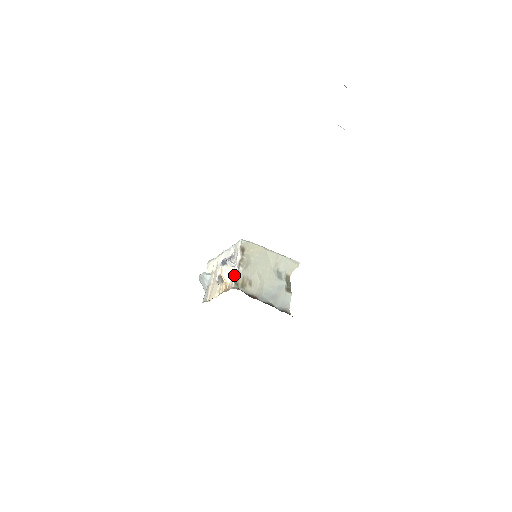
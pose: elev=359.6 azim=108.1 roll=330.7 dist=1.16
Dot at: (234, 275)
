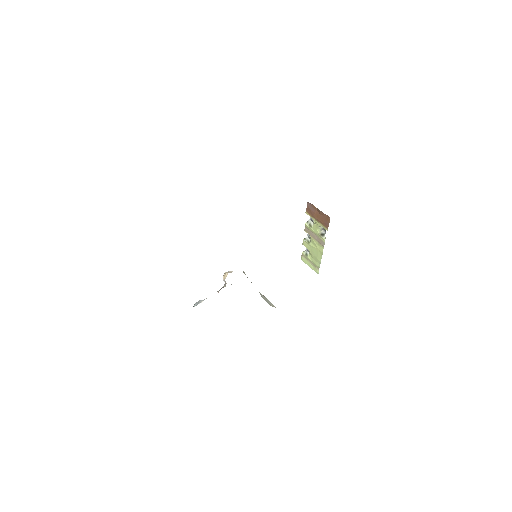
Dot at: occluded
